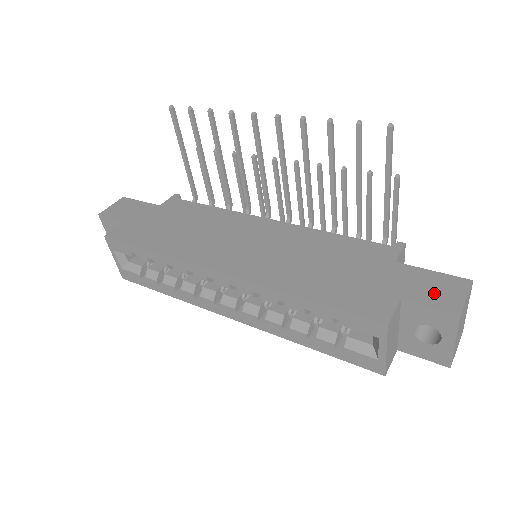
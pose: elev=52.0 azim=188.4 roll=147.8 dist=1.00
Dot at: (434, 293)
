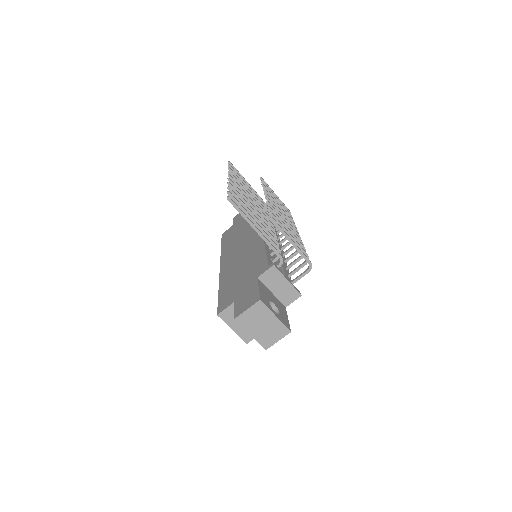
Dot at: (243, 303)
